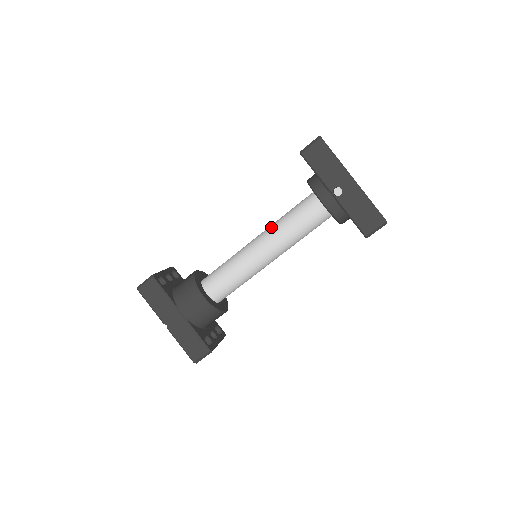
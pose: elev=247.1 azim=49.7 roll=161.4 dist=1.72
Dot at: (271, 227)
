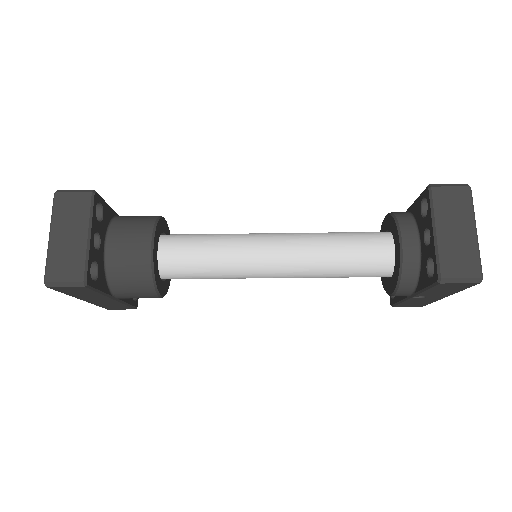
Dot at: (307, 262)
